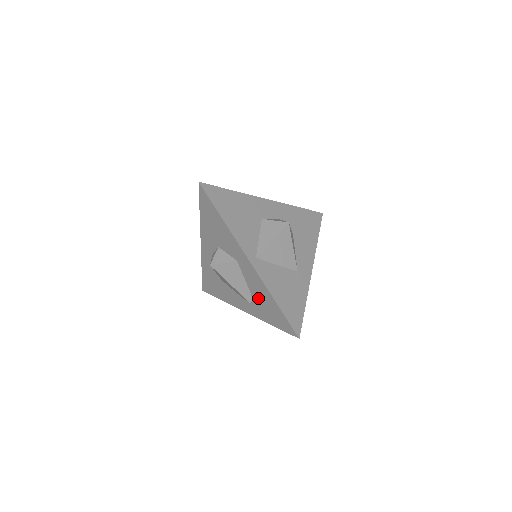
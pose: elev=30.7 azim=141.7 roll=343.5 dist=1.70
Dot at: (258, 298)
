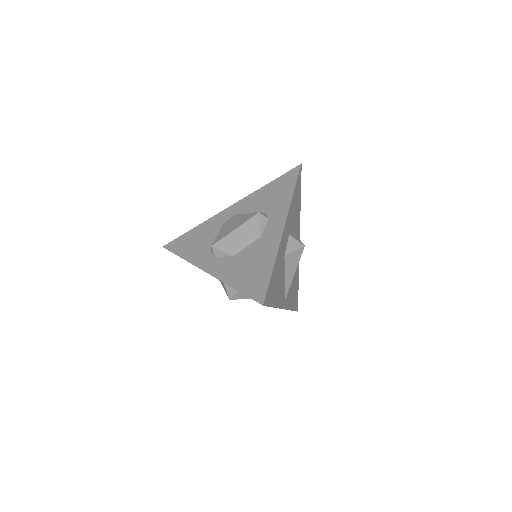
Dot at: occluded
